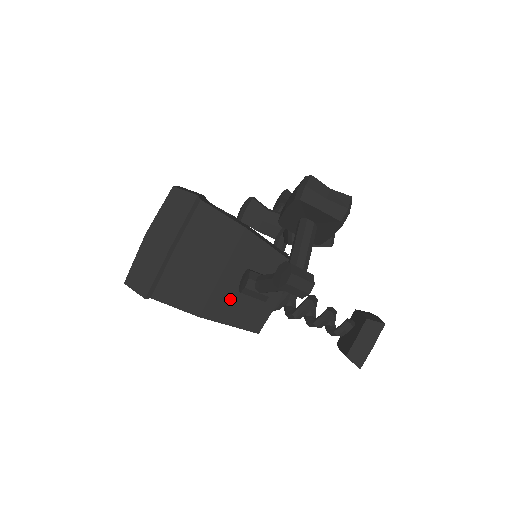
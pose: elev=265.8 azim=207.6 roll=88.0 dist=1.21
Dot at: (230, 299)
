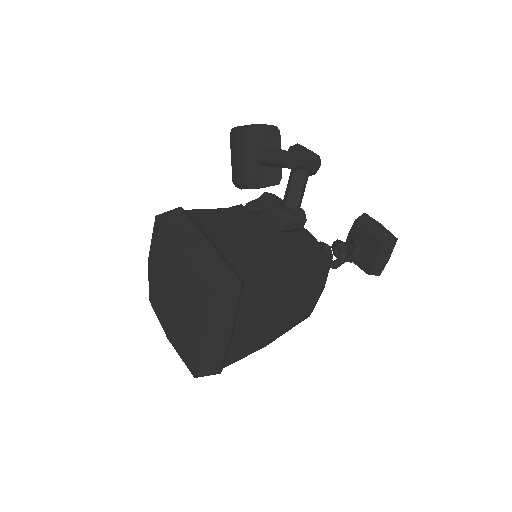
Dot at: (287, 247)
